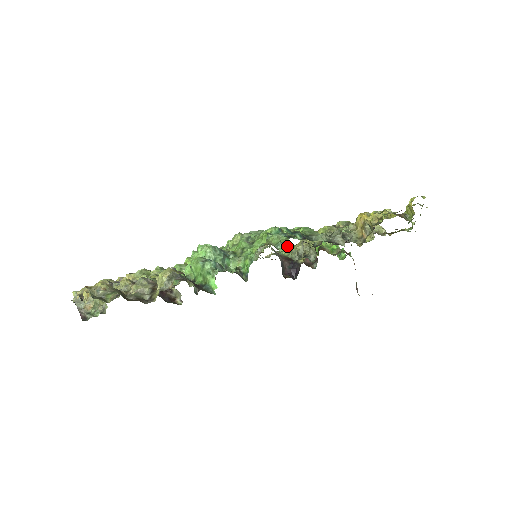
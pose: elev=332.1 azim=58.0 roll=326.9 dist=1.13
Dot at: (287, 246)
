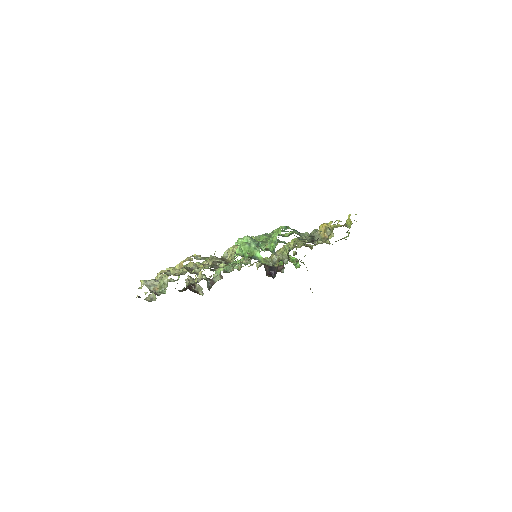
Dot at: (263, 258)
